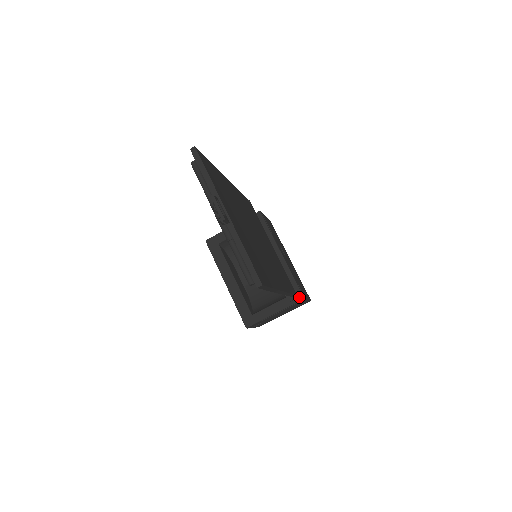
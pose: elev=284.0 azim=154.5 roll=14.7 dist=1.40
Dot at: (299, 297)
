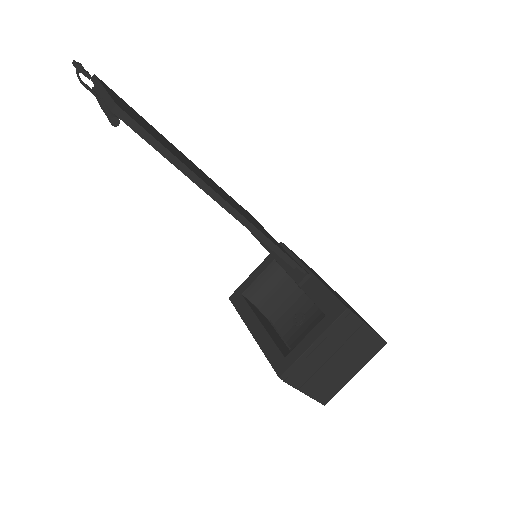
Dot at: (340, 309)
